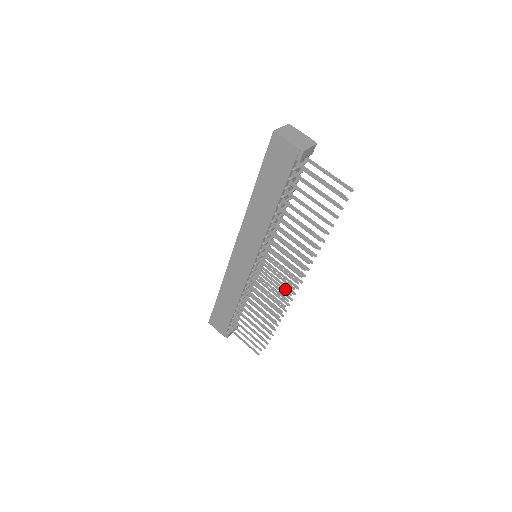
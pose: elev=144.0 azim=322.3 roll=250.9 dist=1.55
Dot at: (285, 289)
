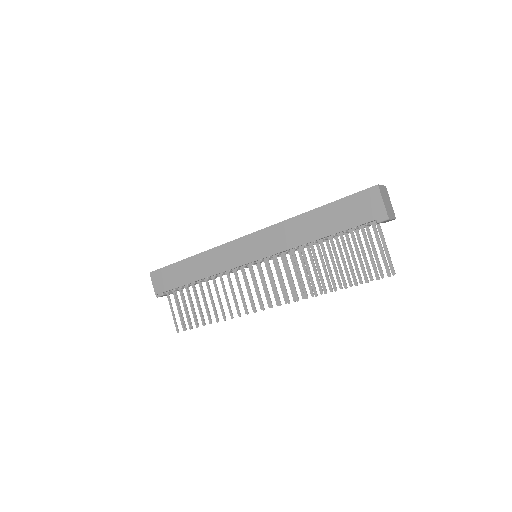
Dot at: (262, 301)
